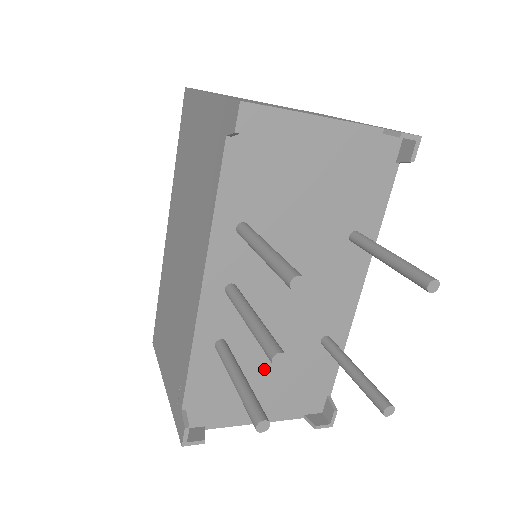
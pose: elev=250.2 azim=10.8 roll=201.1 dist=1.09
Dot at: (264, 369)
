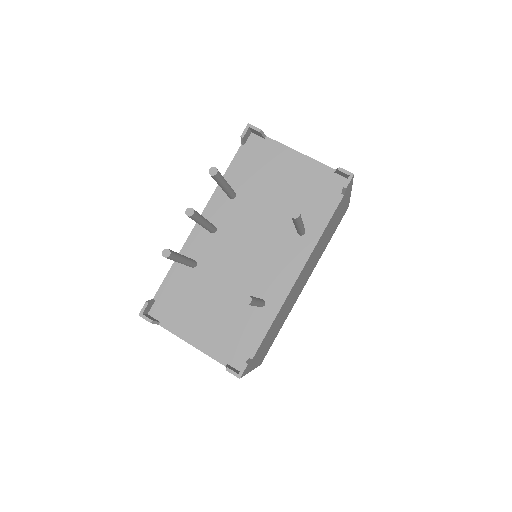
Dot at: (212, 300)
